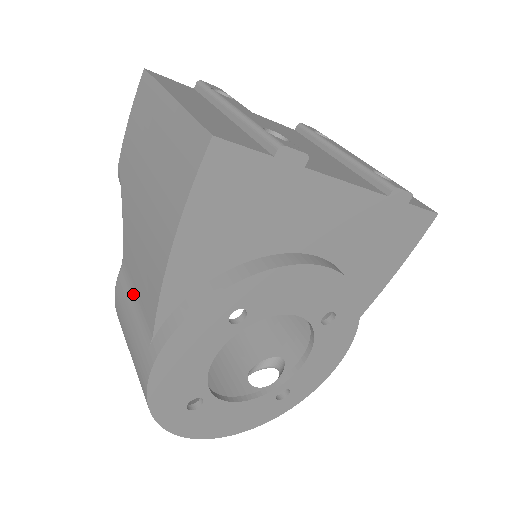
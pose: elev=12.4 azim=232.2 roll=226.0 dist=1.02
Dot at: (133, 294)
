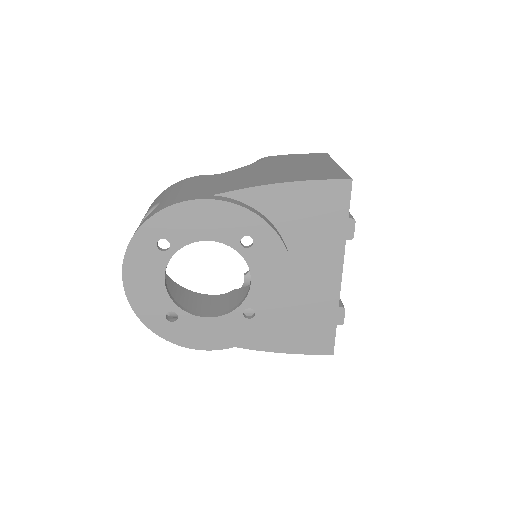
Dot at: (215, 182)
